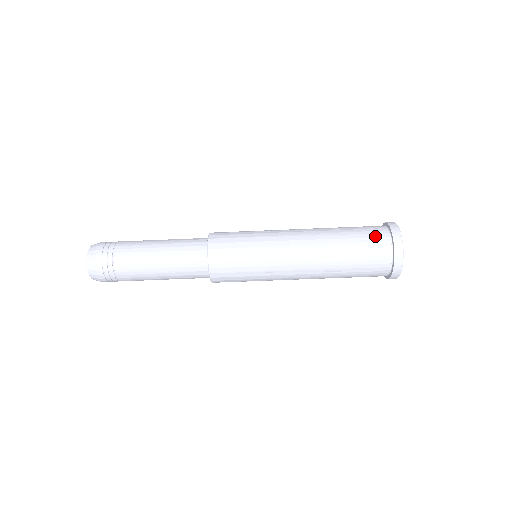
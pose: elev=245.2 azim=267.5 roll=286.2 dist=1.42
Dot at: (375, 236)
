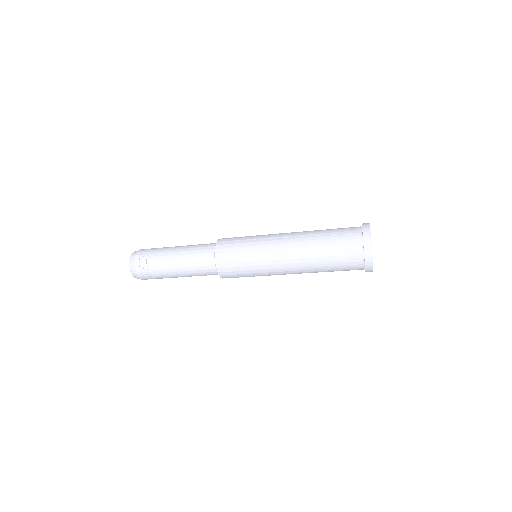
Dot at: (351, 267)
